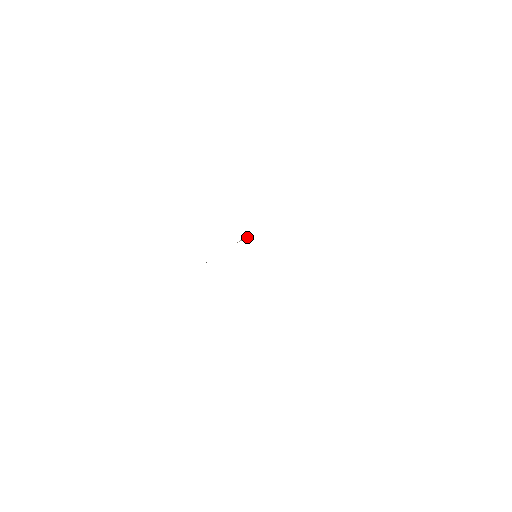
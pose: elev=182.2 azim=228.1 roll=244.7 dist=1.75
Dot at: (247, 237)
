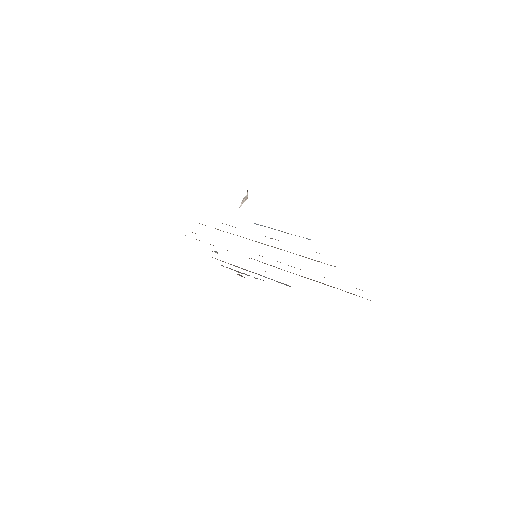
Dot at: (247, 196)
